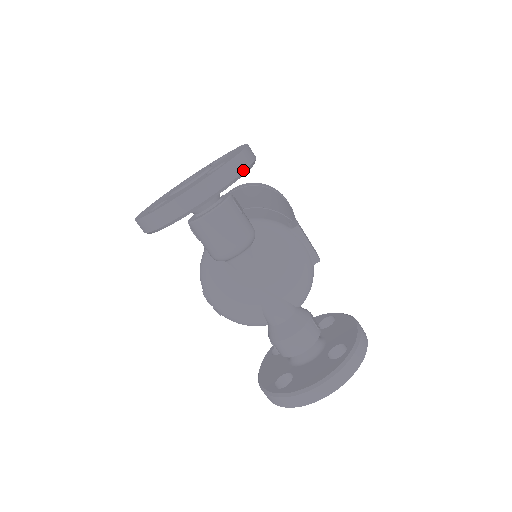
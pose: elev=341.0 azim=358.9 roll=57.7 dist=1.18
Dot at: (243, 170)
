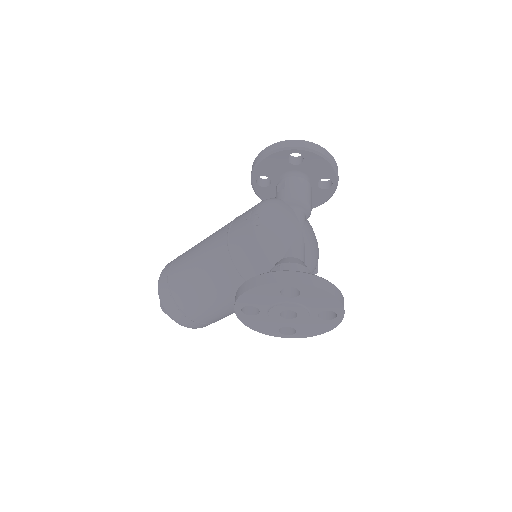
Dot at: occluded
